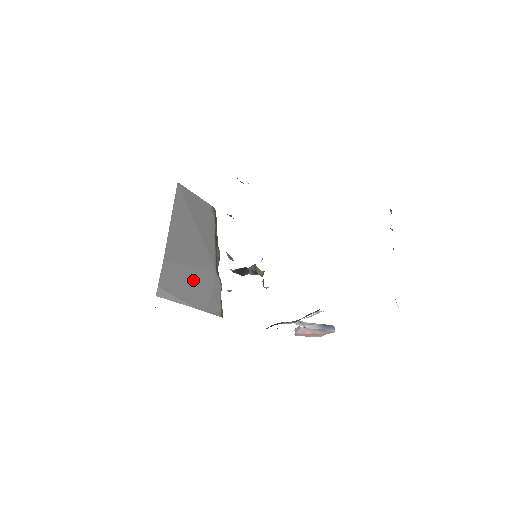
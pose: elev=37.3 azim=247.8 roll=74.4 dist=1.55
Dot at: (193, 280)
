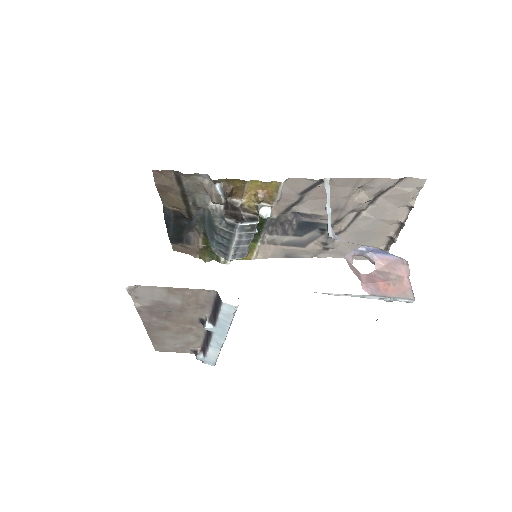
Dot at: occluded
